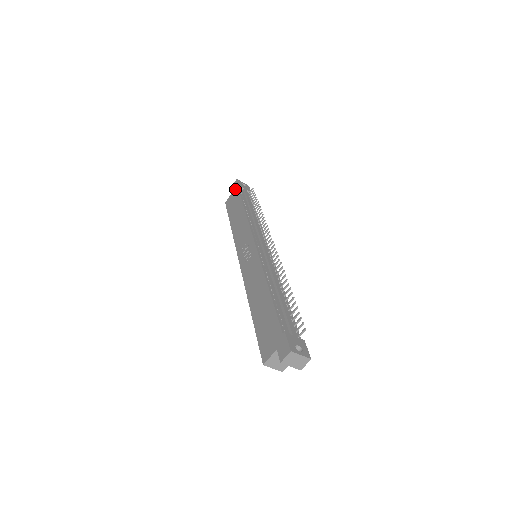
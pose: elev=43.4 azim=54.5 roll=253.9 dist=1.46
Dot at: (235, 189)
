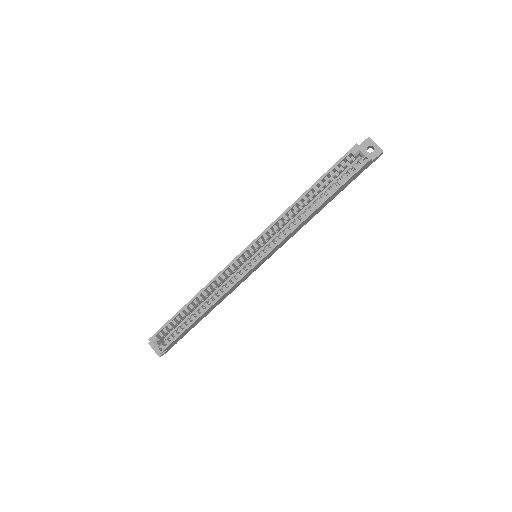
Dot at: occluded
